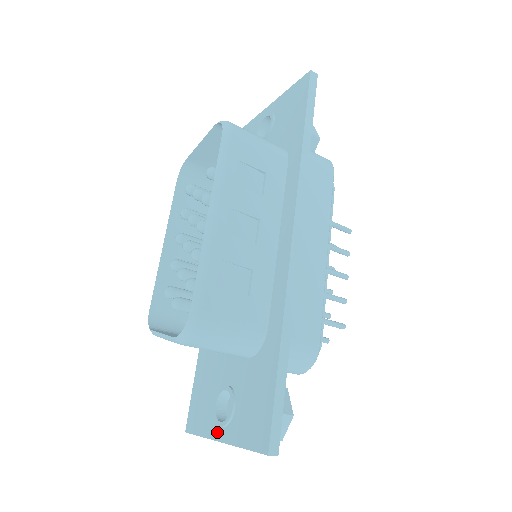
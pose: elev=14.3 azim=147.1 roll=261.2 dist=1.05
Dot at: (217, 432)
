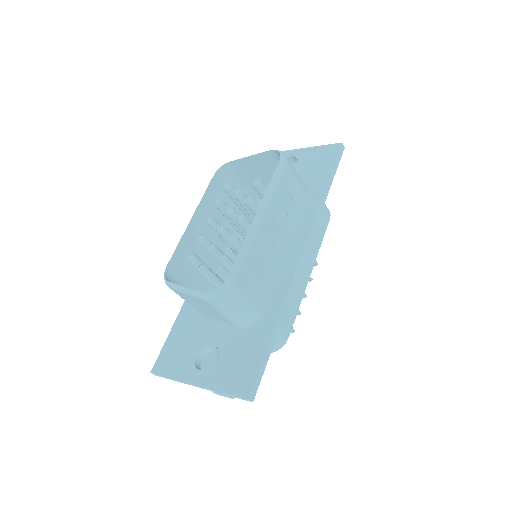
Dot at: (193, 377)
